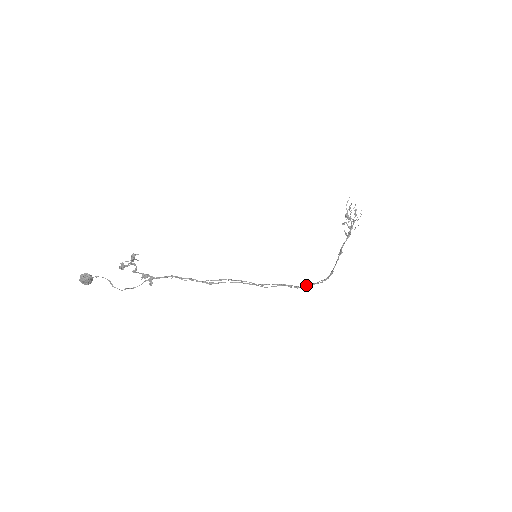
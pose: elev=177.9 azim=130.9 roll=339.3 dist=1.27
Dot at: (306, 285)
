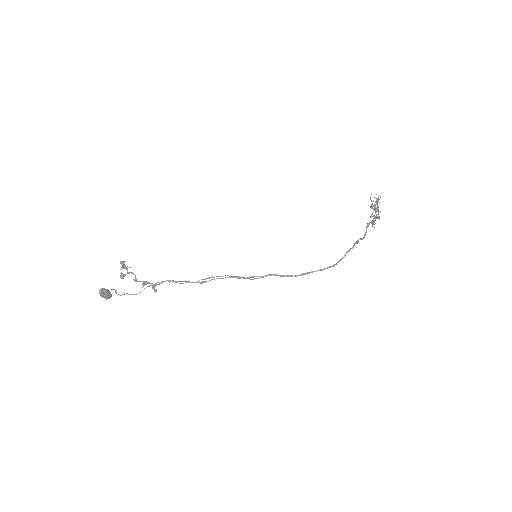
Dot at: (302, 274)
